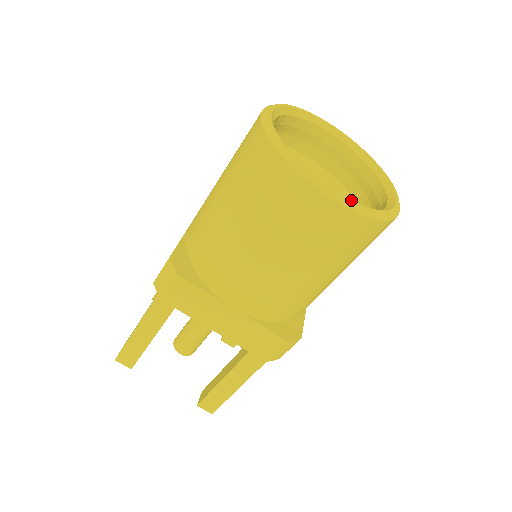
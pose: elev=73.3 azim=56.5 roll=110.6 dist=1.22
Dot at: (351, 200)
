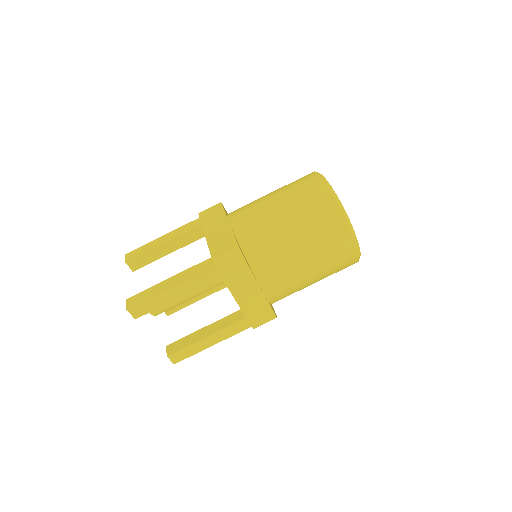
Dot at: (359, 248)
